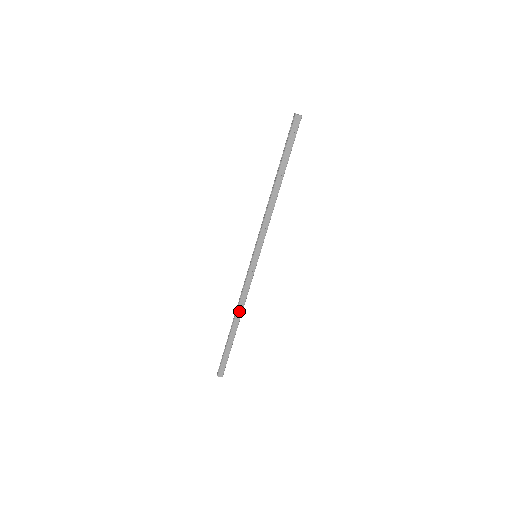
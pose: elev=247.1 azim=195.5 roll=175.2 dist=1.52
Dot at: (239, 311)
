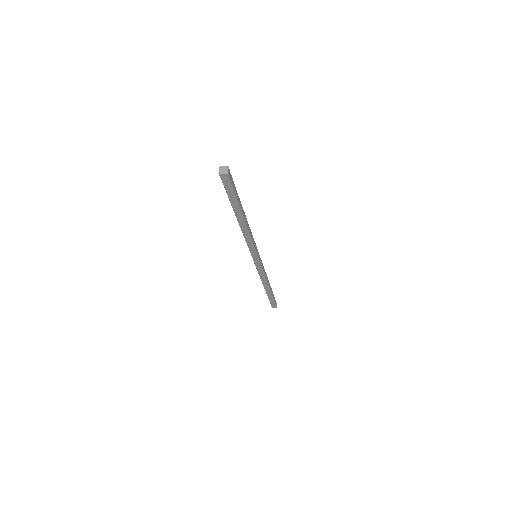
Dot at: (264, 283)
